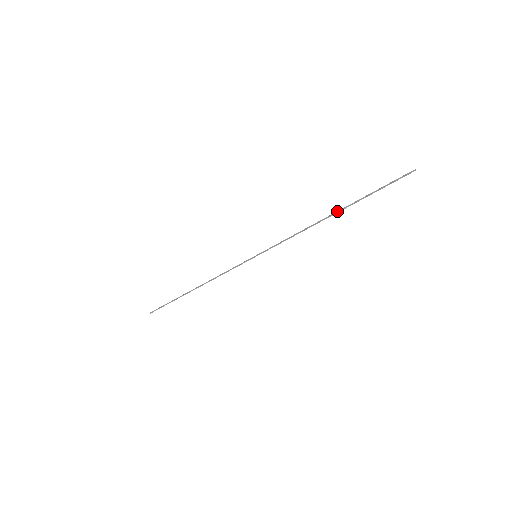
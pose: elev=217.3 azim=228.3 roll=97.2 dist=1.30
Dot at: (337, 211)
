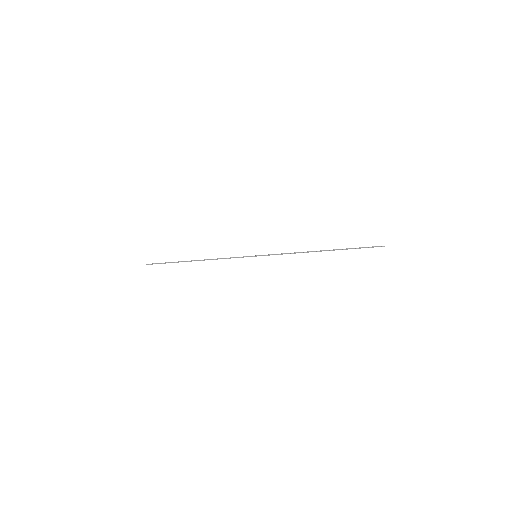
Dot at: (326, 250)
